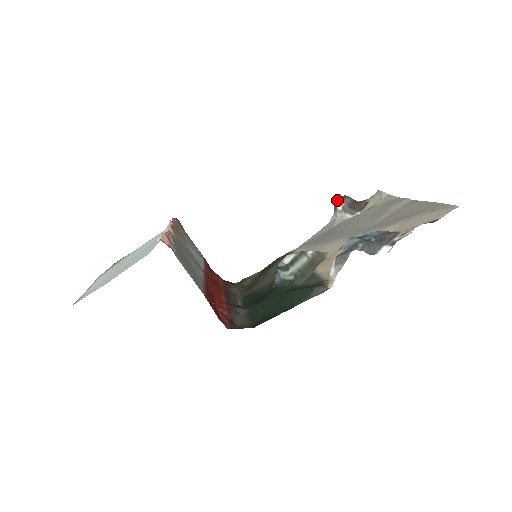
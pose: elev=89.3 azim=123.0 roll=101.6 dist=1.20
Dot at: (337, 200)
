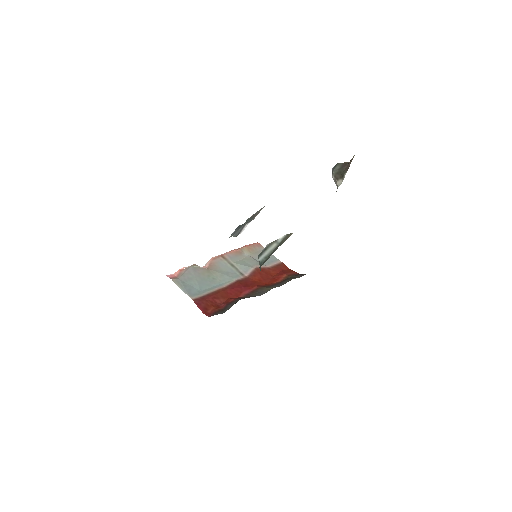
Dot at: occluded
